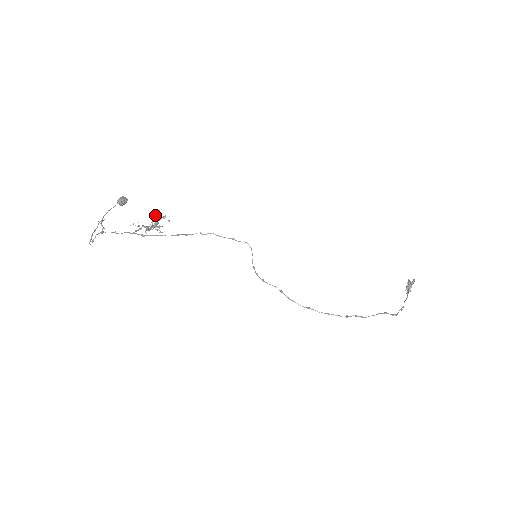
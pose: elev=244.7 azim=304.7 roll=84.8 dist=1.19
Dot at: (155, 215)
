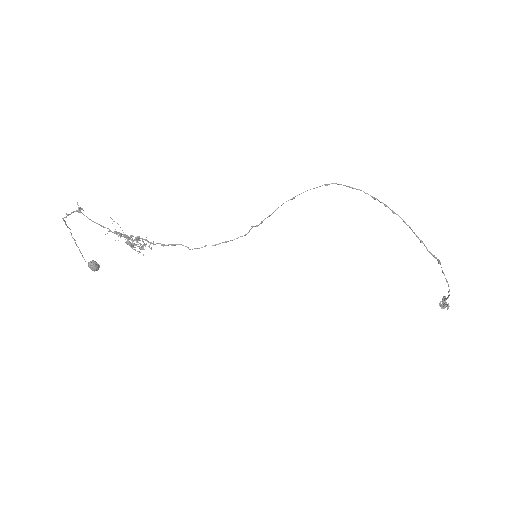
Dot at: occluded
